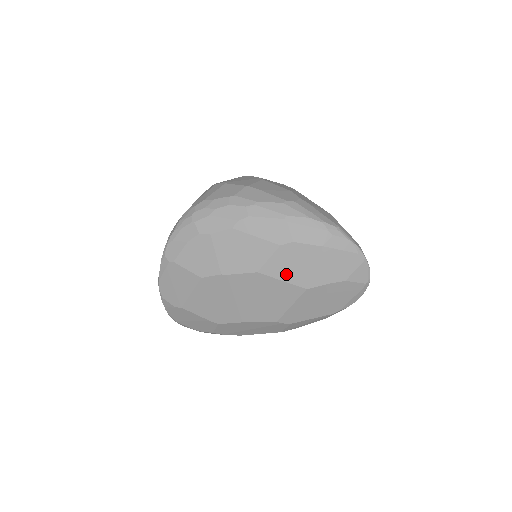
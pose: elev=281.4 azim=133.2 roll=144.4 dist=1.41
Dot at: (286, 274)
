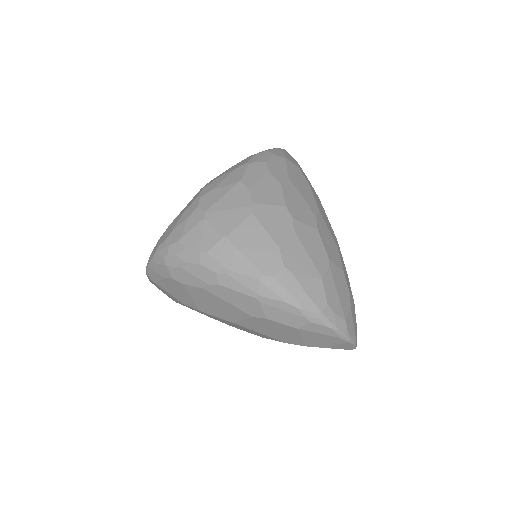
Dot at: (262, 331)
